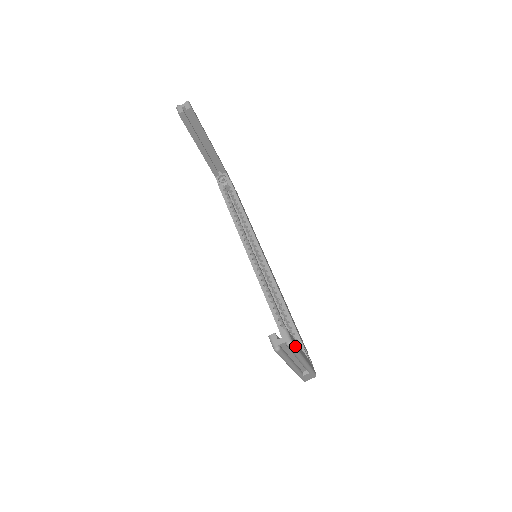
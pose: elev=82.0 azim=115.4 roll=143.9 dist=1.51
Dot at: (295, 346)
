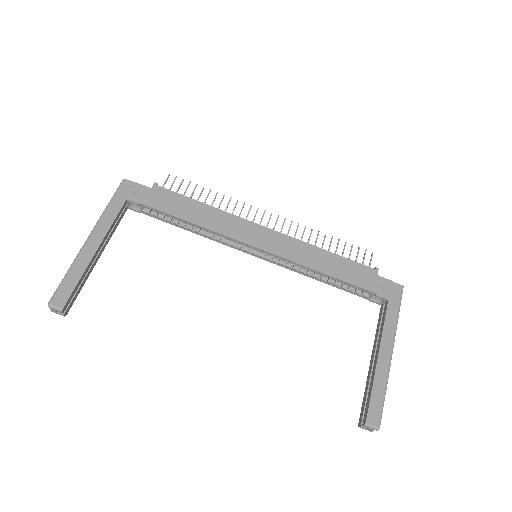
Dot at: (381, 412)
